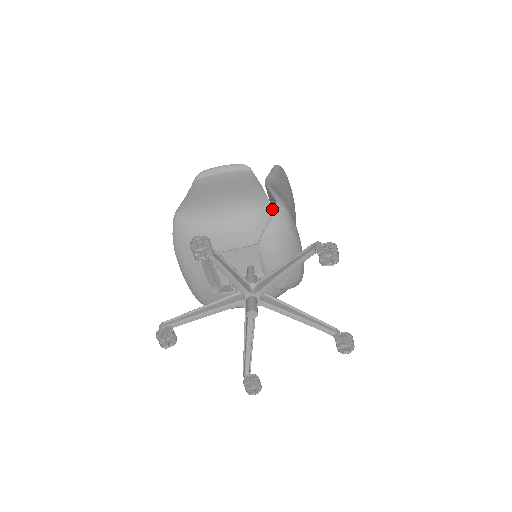
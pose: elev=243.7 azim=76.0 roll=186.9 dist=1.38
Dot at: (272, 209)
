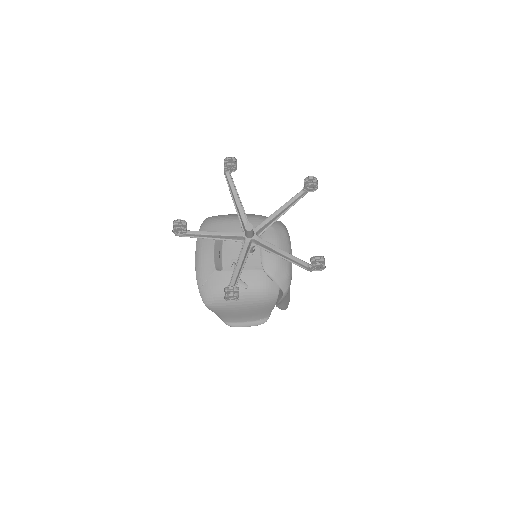
Dot at: occluded
